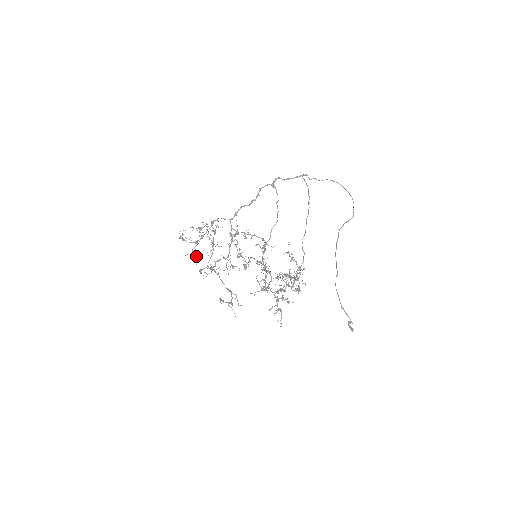
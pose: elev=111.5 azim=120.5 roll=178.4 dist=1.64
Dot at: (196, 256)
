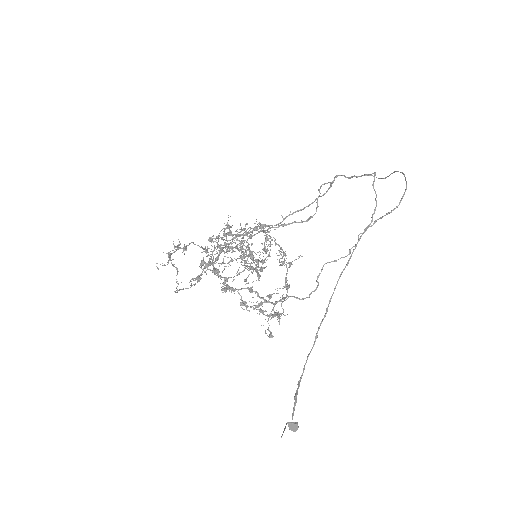
Dot at: (217, 257)
